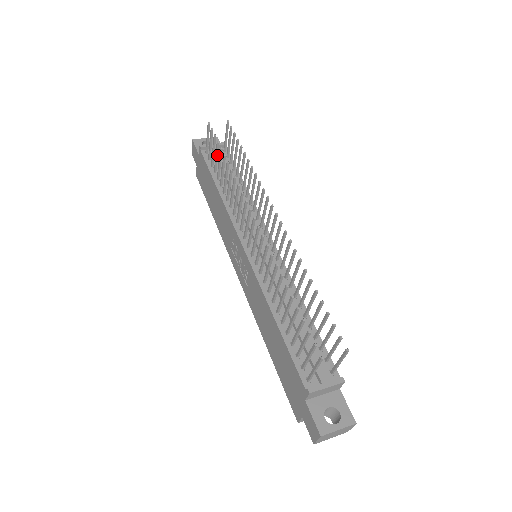
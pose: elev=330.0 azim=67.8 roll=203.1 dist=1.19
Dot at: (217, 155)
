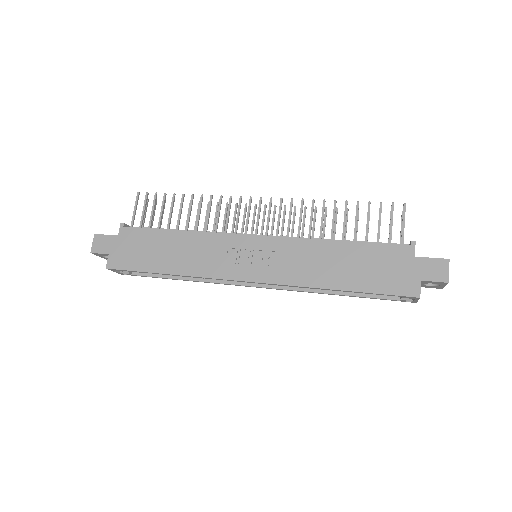
Dot at: (163, 208)
